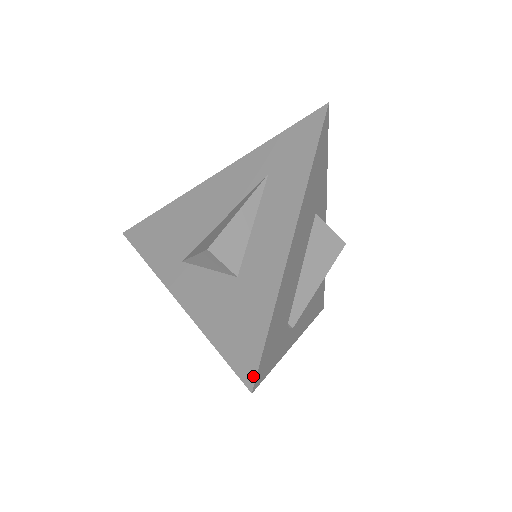
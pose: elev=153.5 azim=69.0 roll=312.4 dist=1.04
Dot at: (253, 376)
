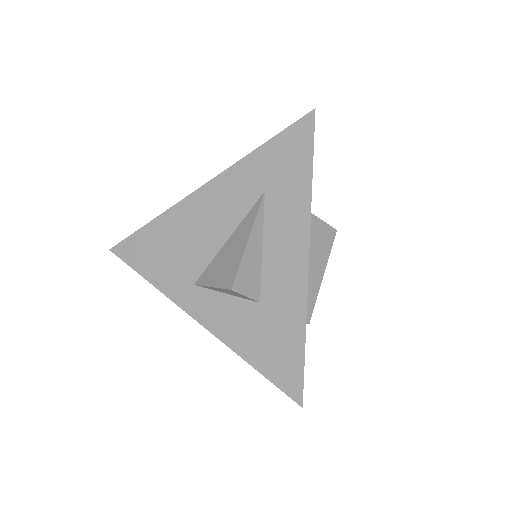
Dot at: (300, 394)
